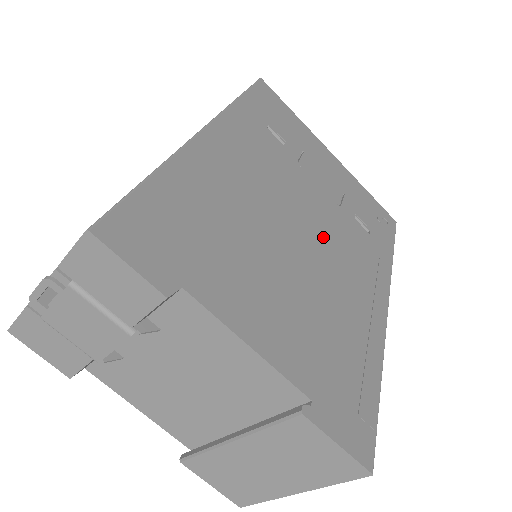
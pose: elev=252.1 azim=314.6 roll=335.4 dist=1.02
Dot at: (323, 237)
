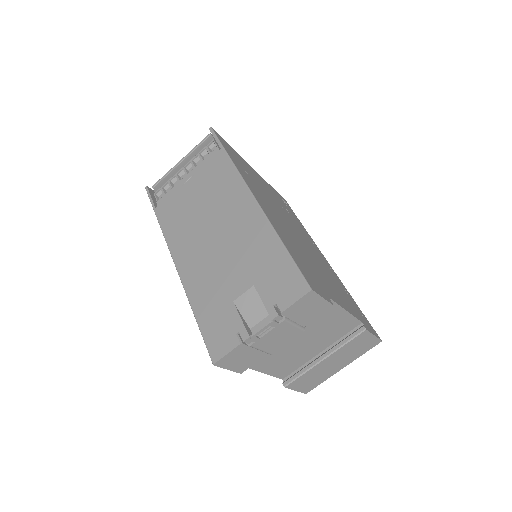
Dot at: (300, 235)
